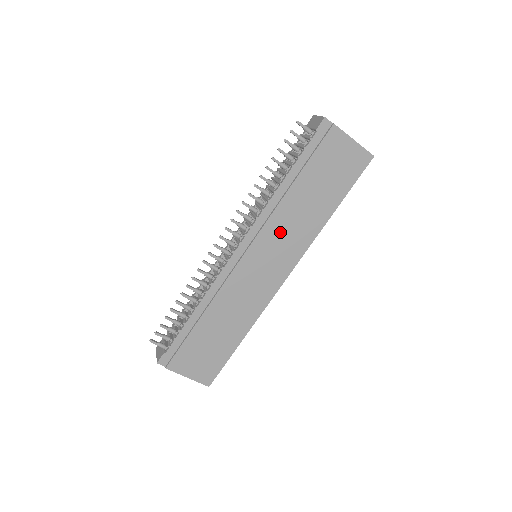
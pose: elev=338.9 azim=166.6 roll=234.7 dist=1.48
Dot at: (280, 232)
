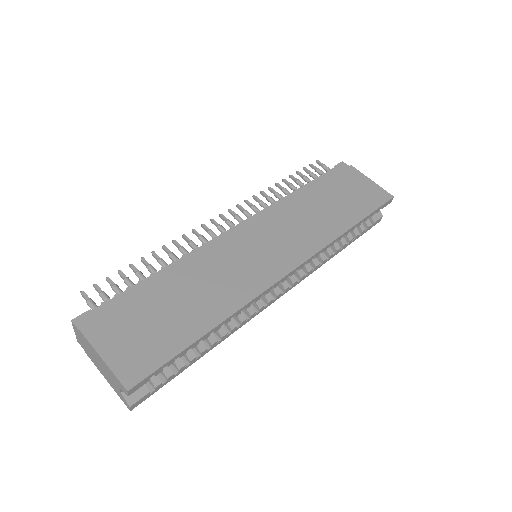
Dot at: (289, 224)
